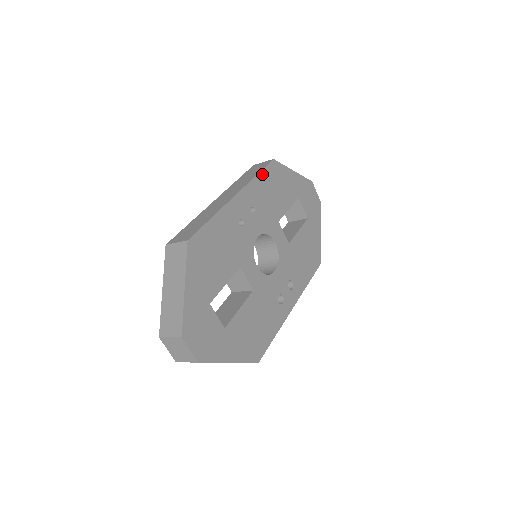
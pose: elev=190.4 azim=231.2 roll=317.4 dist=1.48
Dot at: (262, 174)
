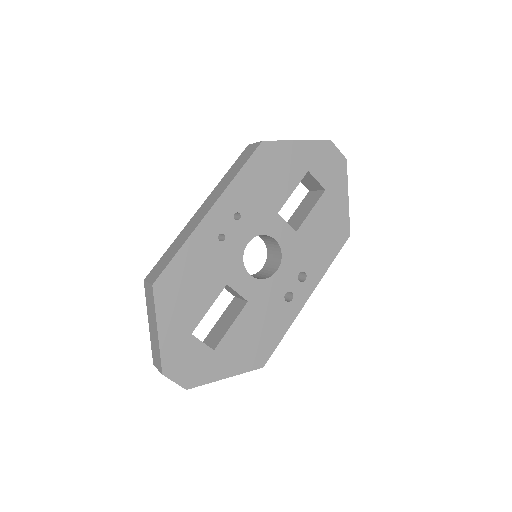
Dot at: (246, 168)
